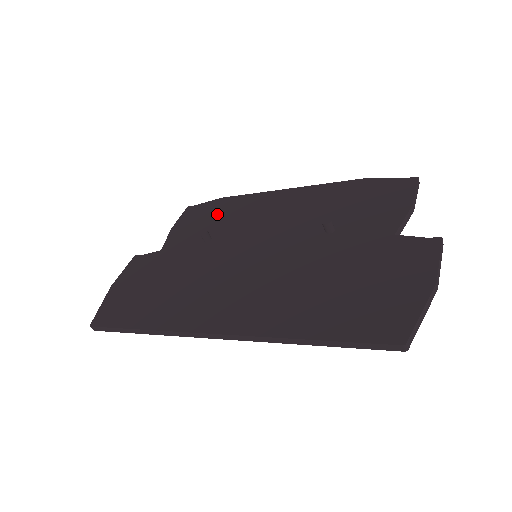
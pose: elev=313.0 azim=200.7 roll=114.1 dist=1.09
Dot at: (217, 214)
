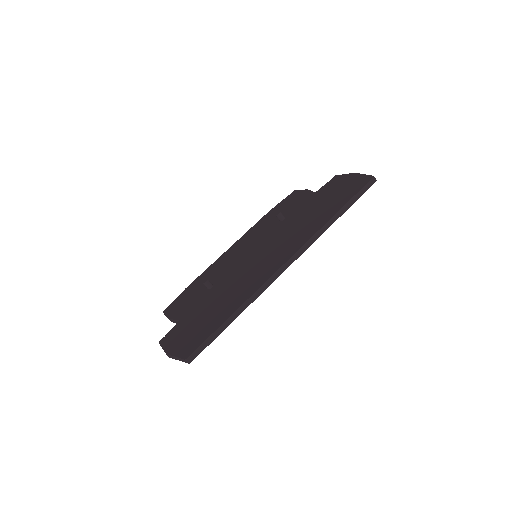
Dot at: (196, 287)
